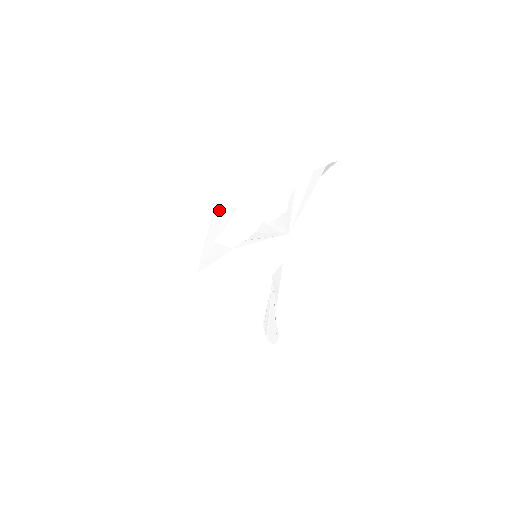
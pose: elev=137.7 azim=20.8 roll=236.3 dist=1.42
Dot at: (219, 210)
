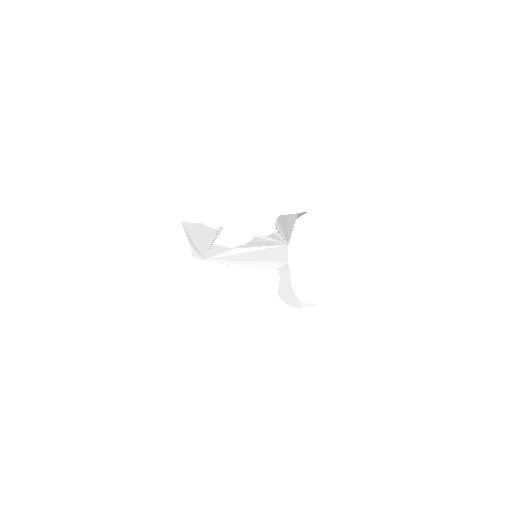
Dot at: (207, 227)
